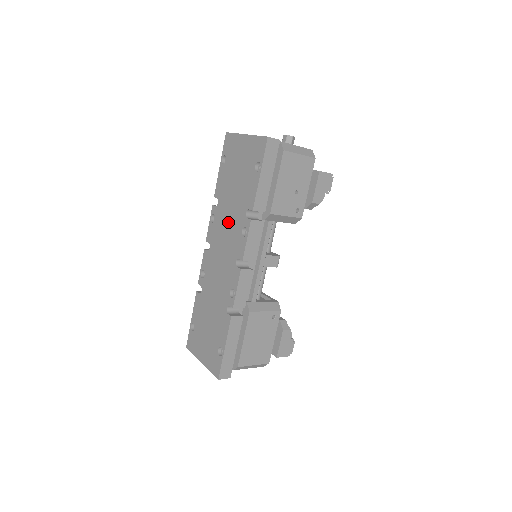
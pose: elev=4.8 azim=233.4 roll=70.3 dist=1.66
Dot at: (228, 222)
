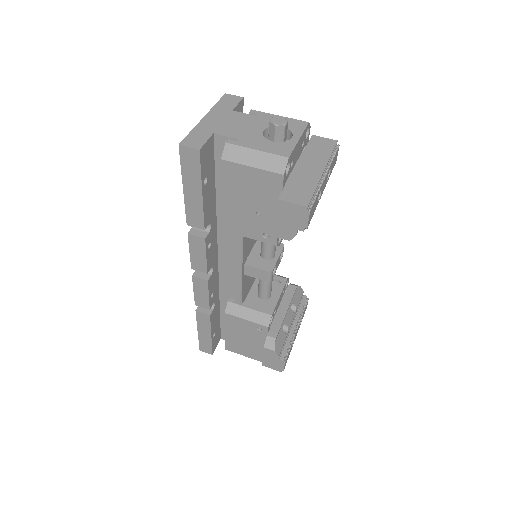
Dot at: occluded
